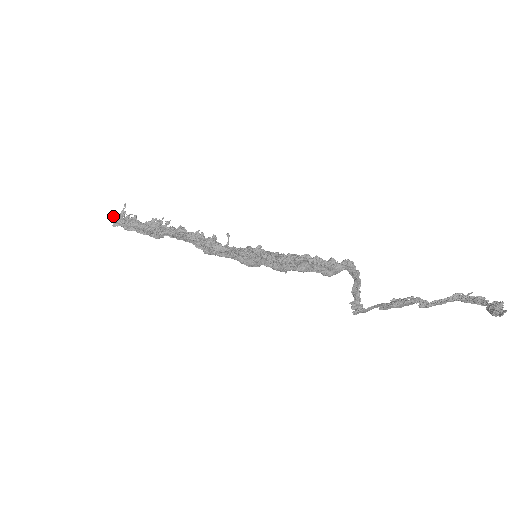
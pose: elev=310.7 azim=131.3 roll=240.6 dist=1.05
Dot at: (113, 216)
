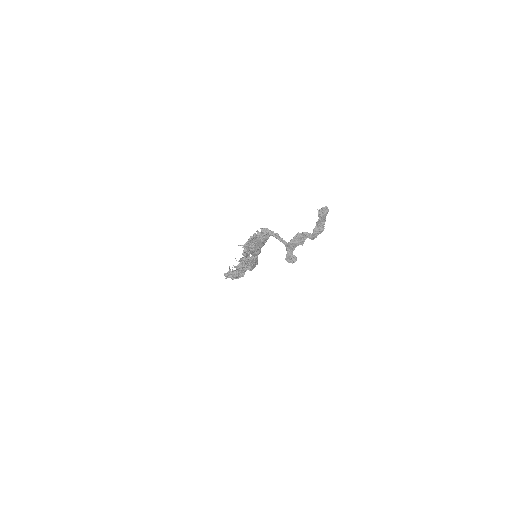
Dot at: occluded
